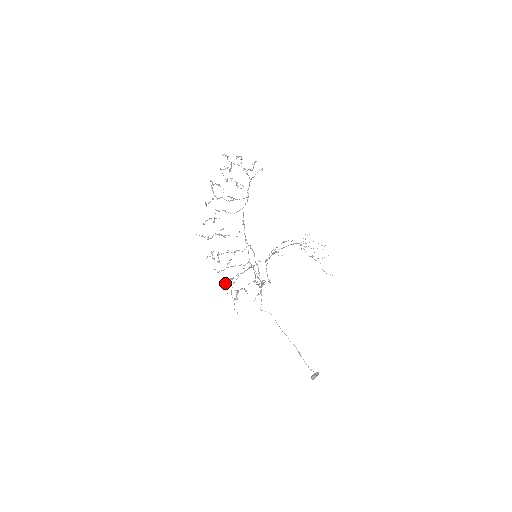
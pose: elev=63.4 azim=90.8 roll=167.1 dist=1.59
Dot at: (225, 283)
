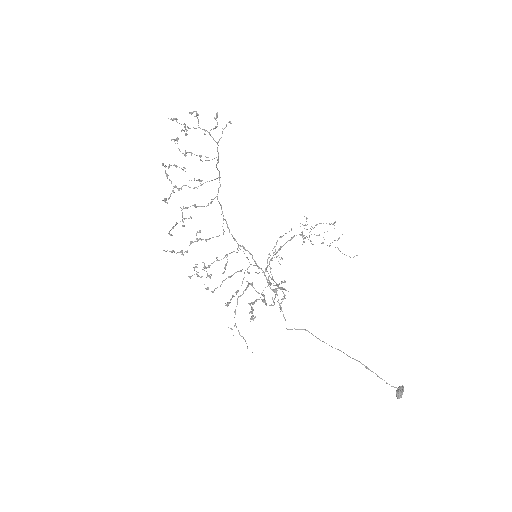
Dot at: (229, 302)
